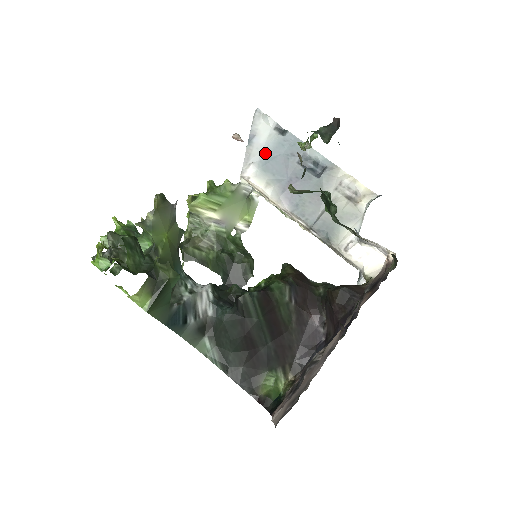
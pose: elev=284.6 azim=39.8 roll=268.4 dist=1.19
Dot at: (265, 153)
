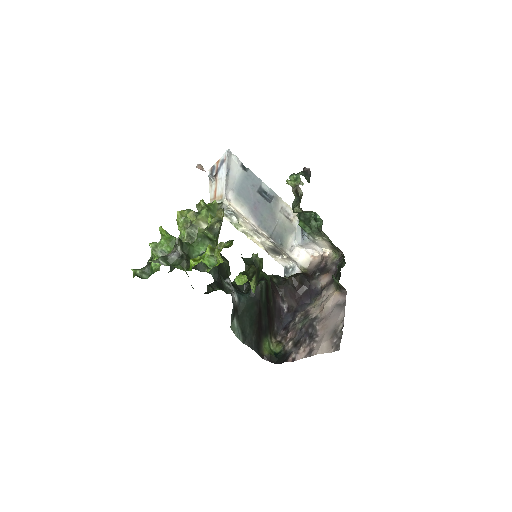
Dot at: (237, 183)
